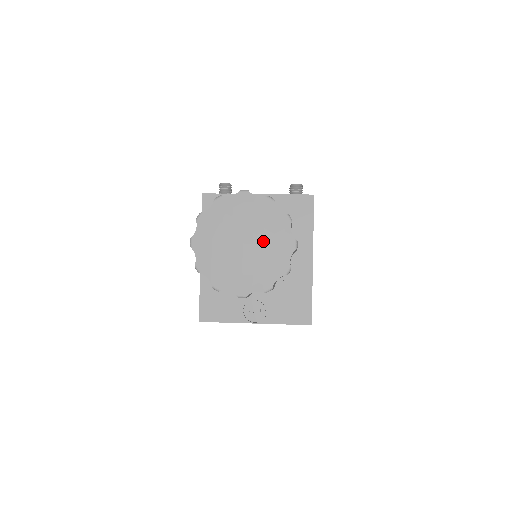
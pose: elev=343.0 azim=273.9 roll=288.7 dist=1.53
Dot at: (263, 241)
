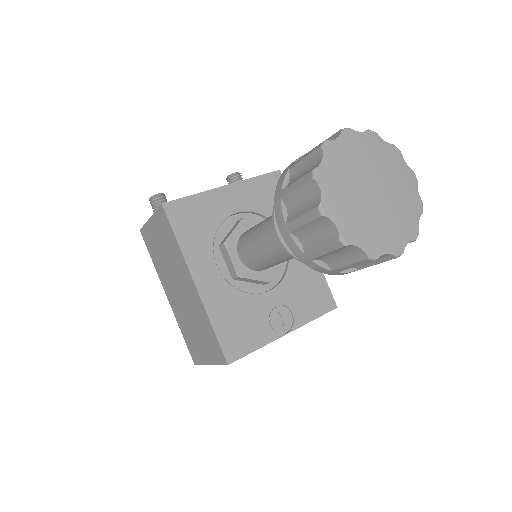
Dot at: (390, 181)
